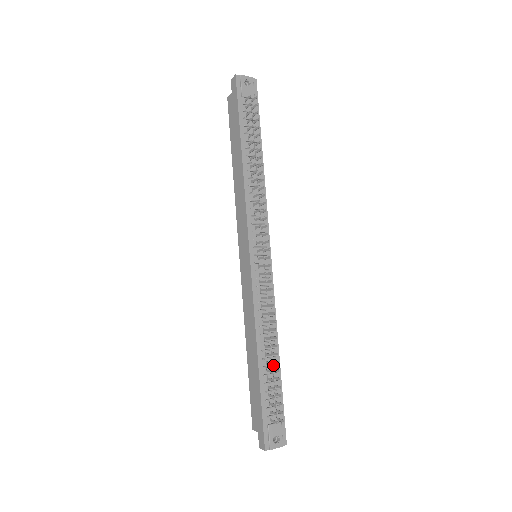
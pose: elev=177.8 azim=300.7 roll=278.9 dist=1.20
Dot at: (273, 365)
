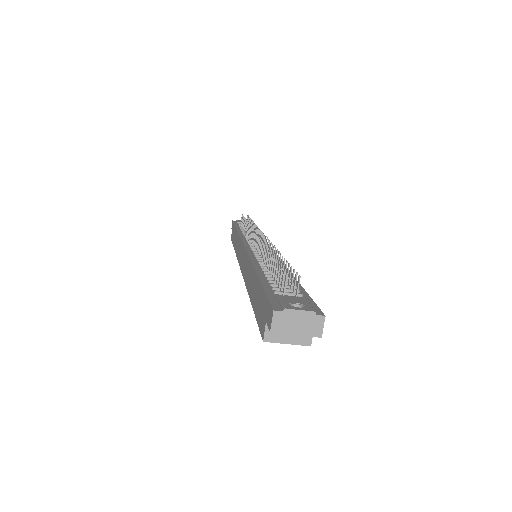
Dot at: occluded
